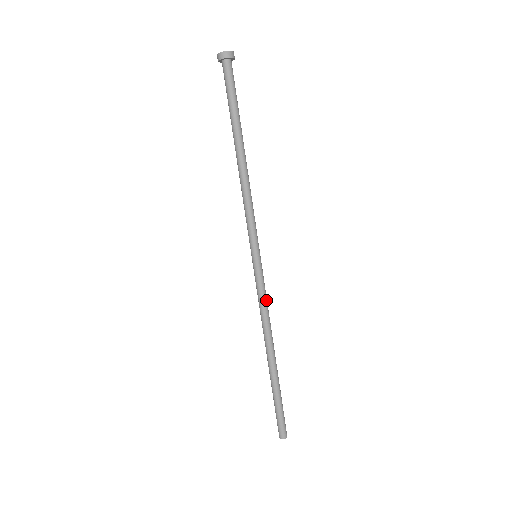
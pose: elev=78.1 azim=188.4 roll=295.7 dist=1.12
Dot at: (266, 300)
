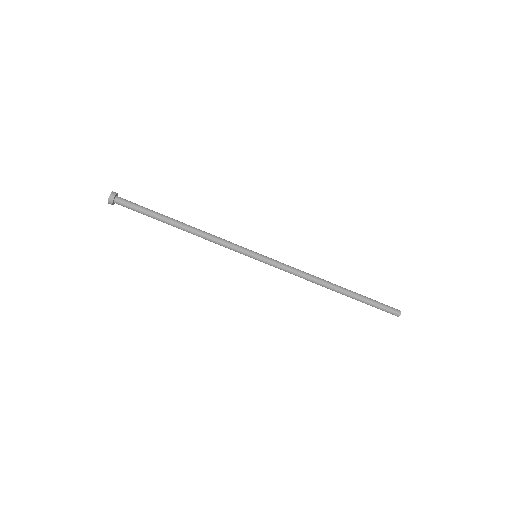
Dot at: (291, 267)
